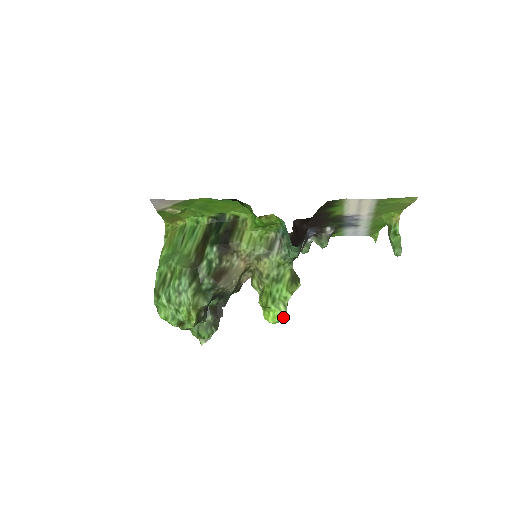
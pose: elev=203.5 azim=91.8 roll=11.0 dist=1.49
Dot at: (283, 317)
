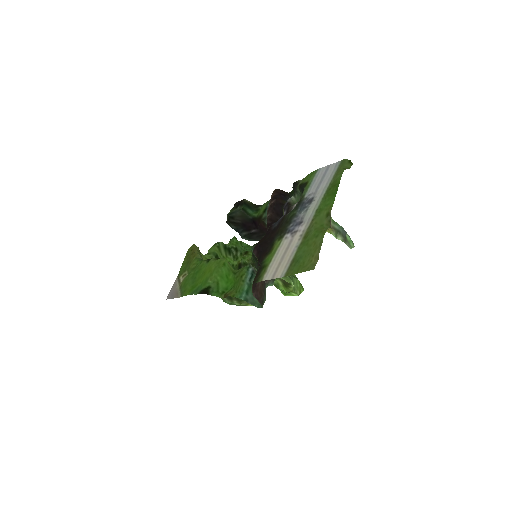
Dot at: occluded
